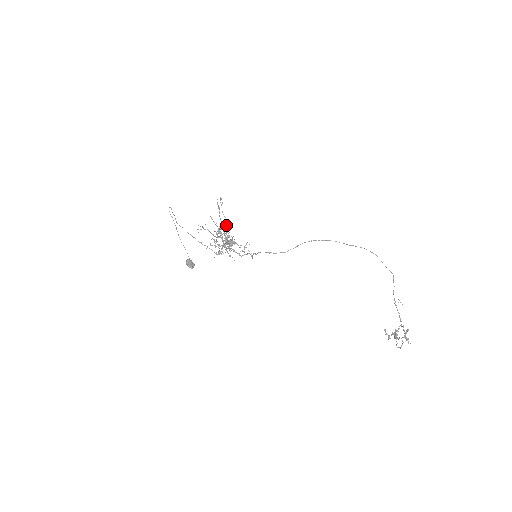
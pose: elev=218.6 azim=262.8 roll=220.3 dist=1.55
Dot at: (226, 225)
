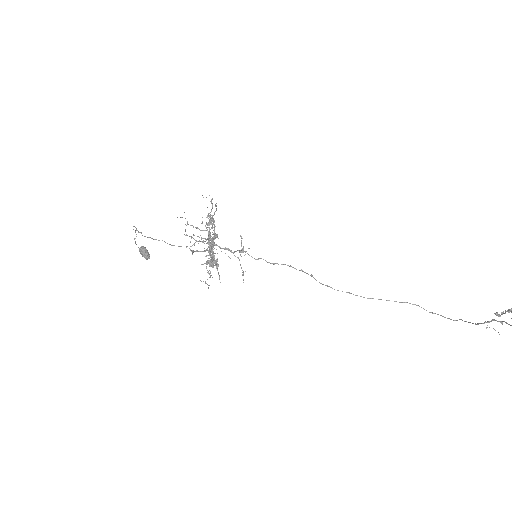
Dot at: occluded
